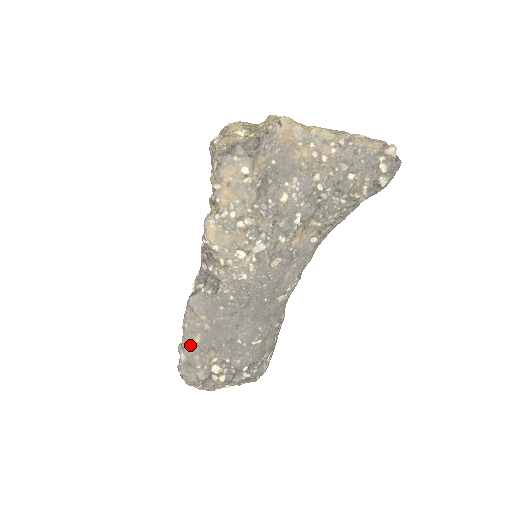
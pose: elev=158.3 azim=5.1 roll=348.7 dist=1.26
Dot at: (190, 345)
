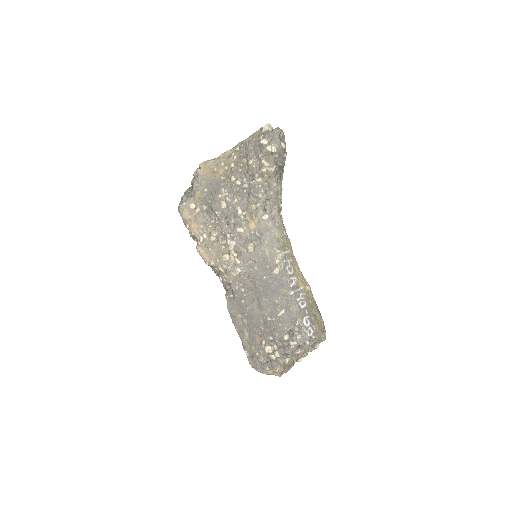
Dot at: (245, 341)
